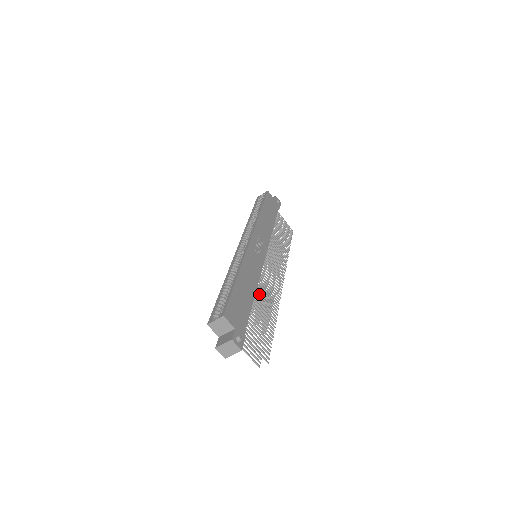
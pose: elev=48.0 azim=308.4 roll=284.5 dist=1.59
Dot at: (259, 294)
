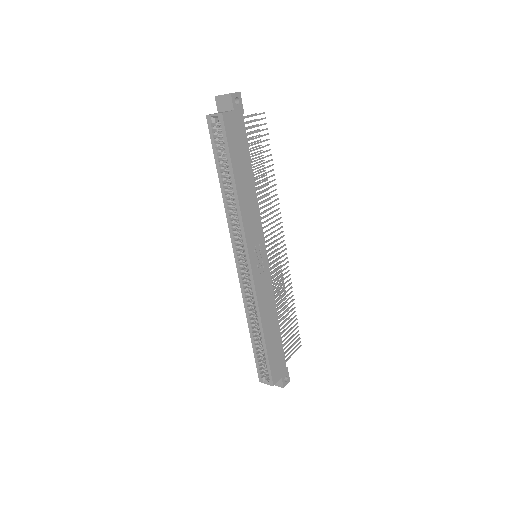
Dot at: (277, 304)
